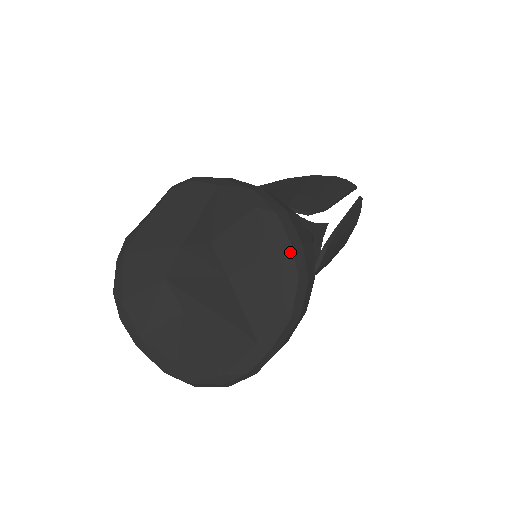
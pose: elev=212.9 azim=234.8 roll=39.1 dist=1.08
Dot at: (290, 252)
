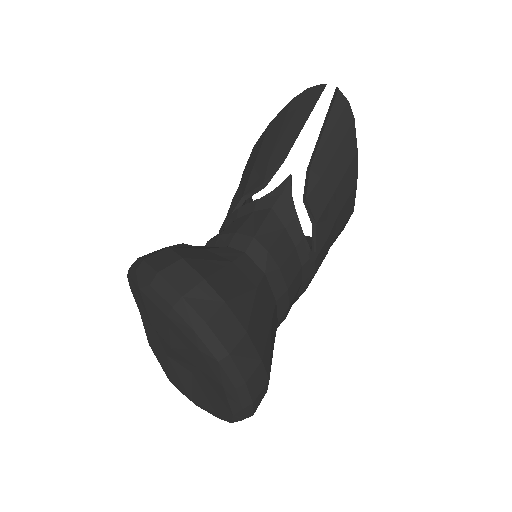
Dot at: (174, 313)
